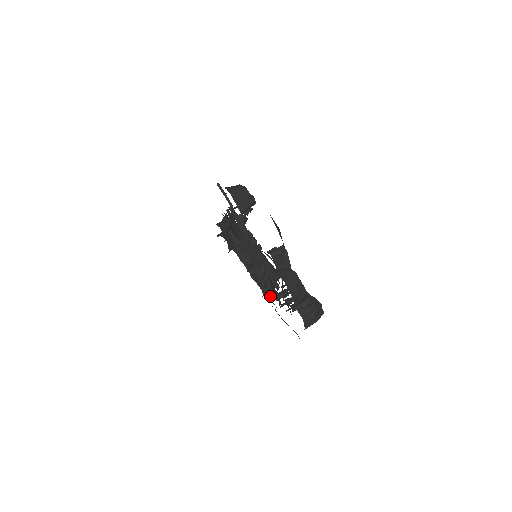
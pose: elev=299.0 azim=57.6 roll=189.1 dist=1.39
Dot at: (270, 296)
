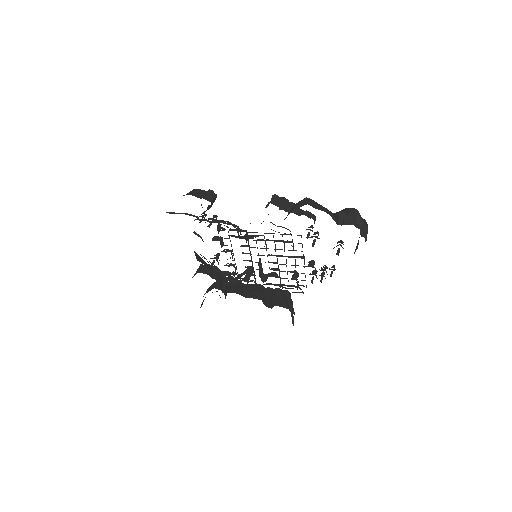
Dot at: occluded
